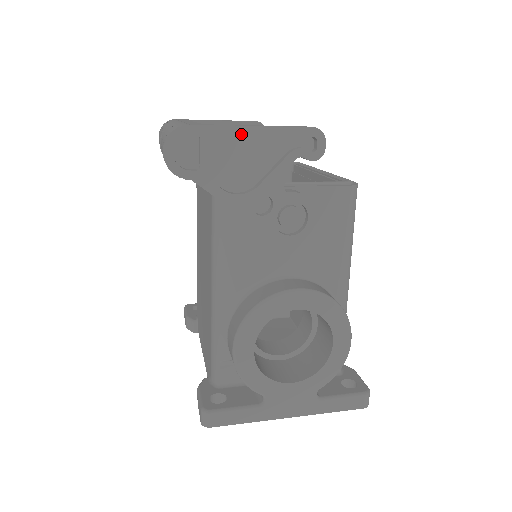
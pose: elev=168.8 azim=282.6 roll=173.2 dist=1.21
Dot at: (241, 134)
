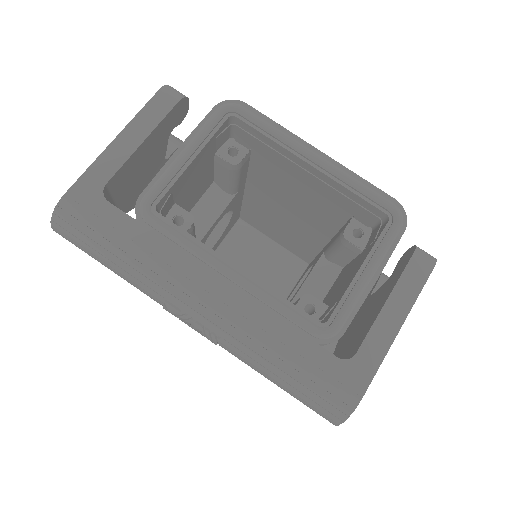
Dot at: (389, 344)
